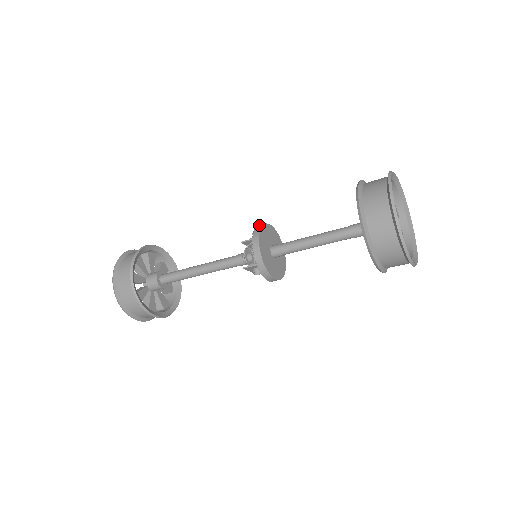
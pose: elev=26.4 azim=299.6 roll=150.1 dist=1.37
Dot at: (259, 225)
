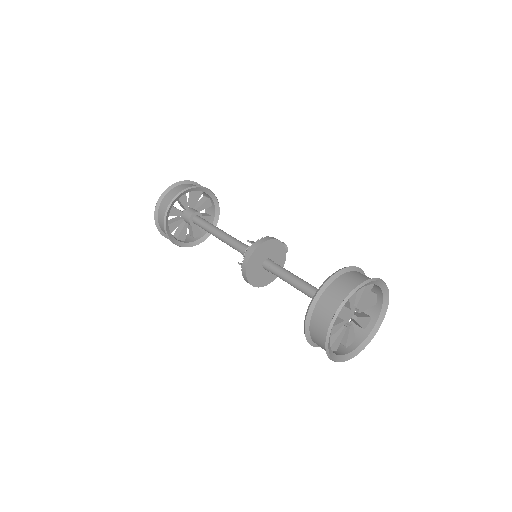
Dot at: (263, 238)
